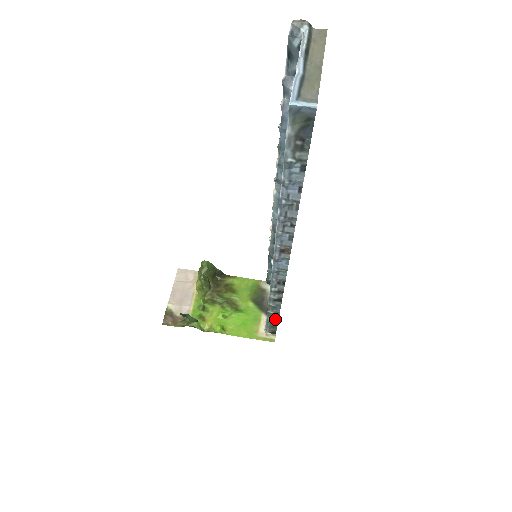
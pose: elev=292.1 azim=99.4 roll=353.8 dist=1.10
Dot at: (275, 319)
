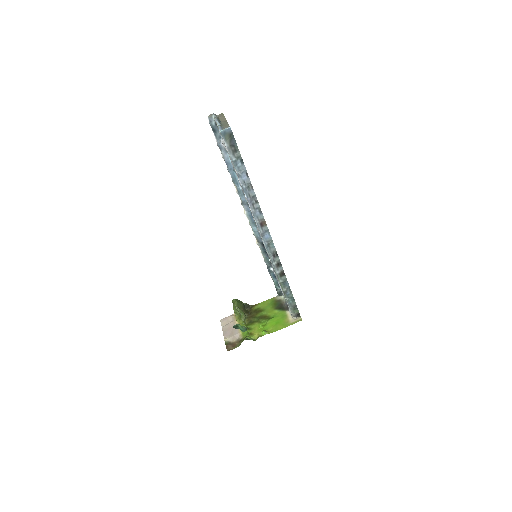
Dot at: (291, 297)
